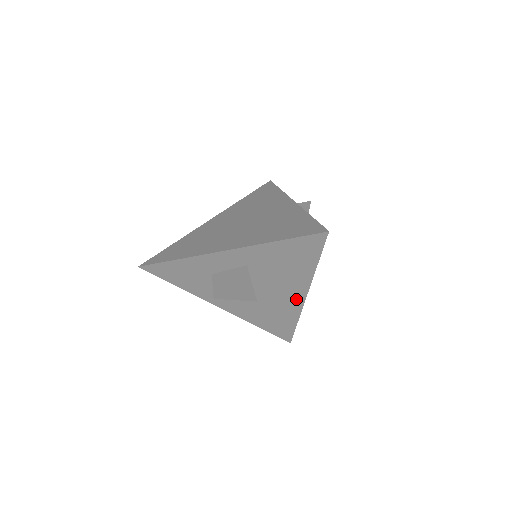
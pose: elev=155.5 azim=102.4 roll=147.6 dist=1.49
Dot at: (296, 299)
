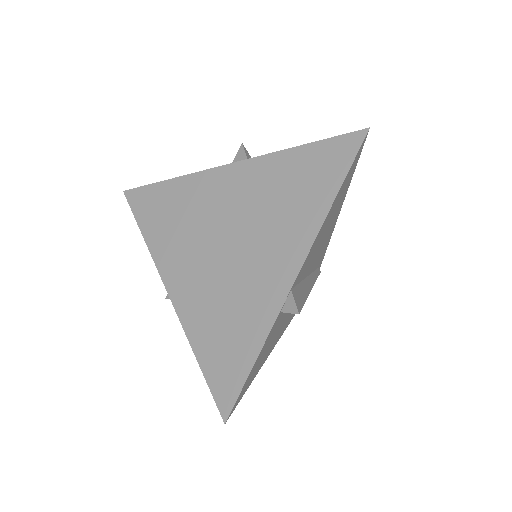
Dot at: occluded
